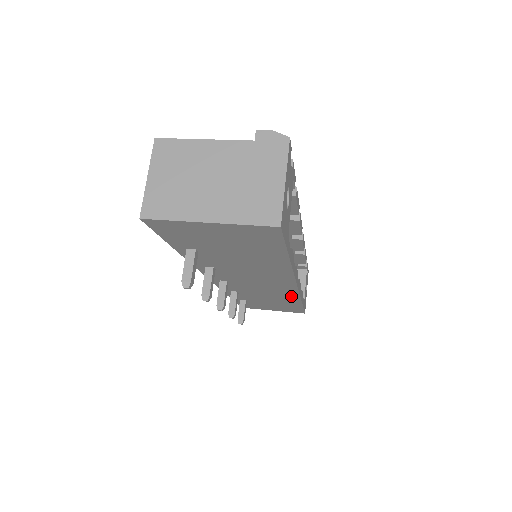
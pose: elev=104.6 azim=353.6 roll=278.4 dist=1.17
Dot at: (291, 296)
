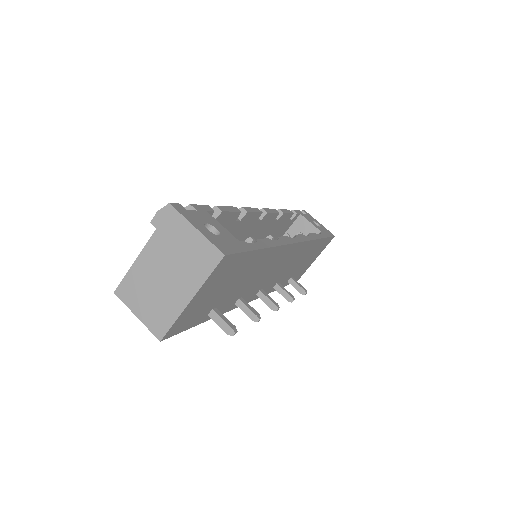
Dot at: (307, 246)
